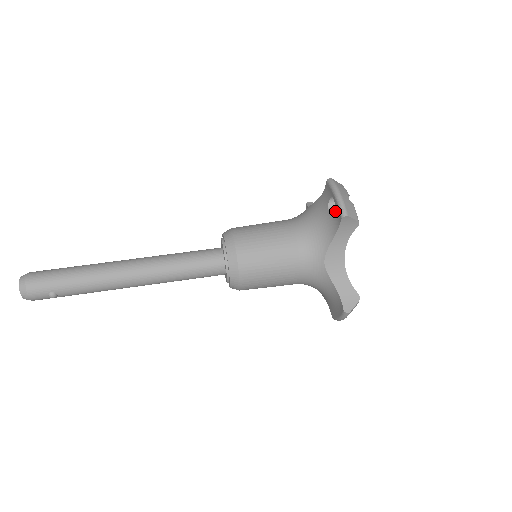
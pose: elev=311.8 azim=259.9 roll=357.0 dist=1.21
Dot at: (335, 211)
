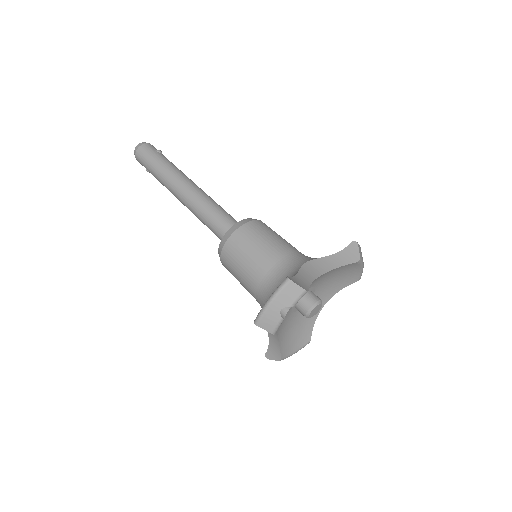
Dot at: occluded
